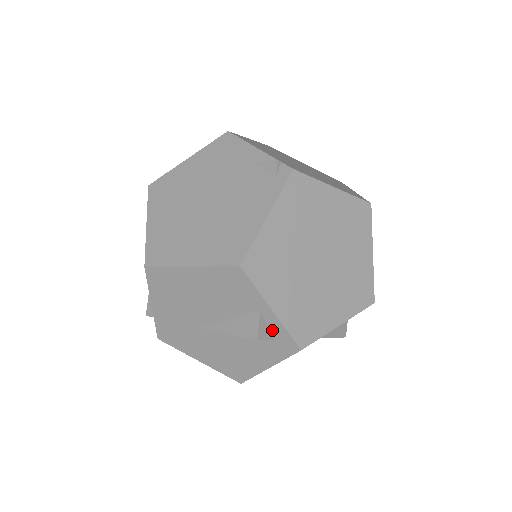
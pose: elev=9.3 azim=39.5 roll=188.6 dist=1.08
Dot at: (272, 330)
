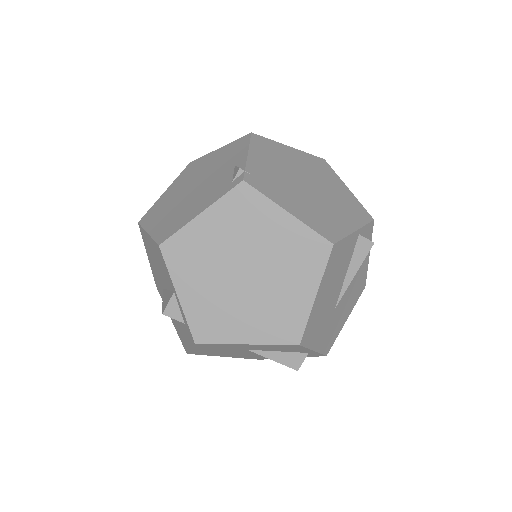
Dot at: (182, 314)
